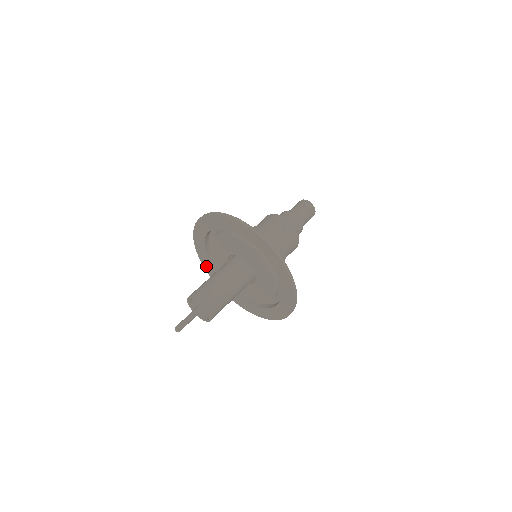
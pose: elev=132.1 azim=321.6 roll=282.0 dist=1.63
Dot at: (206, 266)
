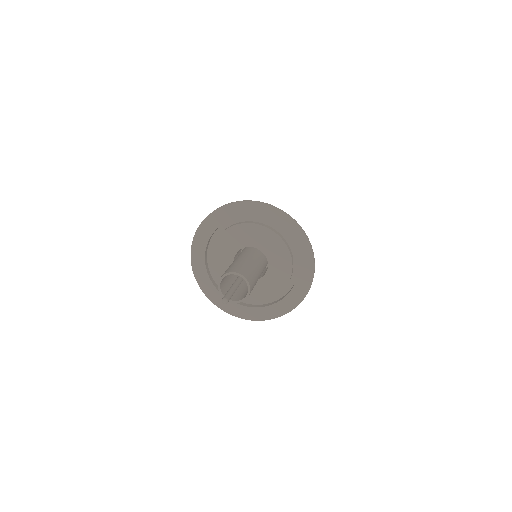
Dot at: (212, 296)
